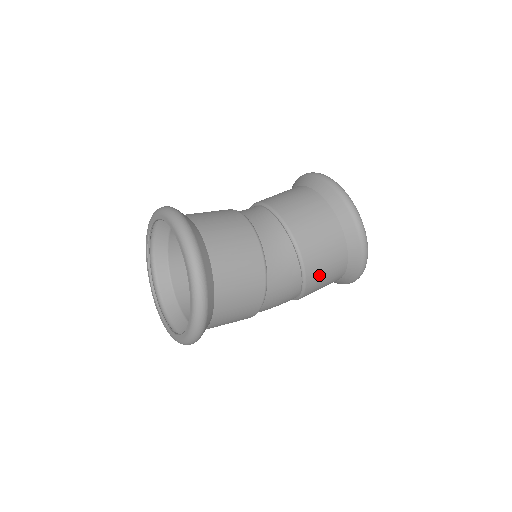
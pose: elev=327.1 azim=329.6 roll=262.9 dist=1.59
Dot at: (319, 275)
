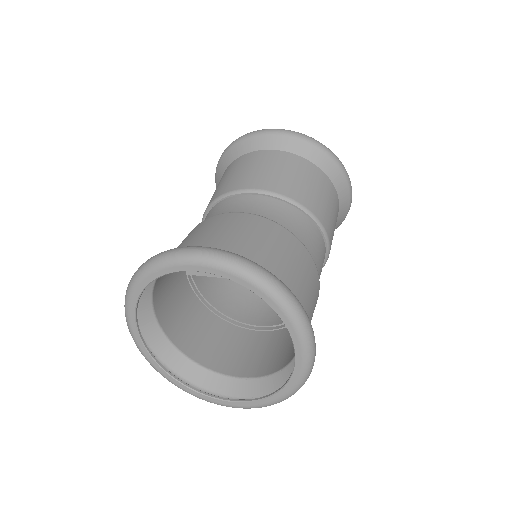
Dot at: (332, 235)
